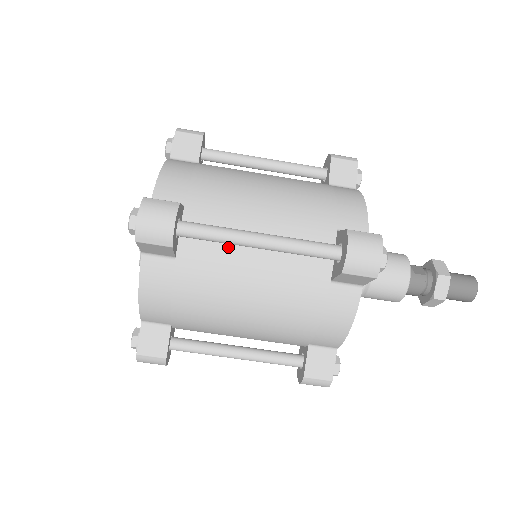
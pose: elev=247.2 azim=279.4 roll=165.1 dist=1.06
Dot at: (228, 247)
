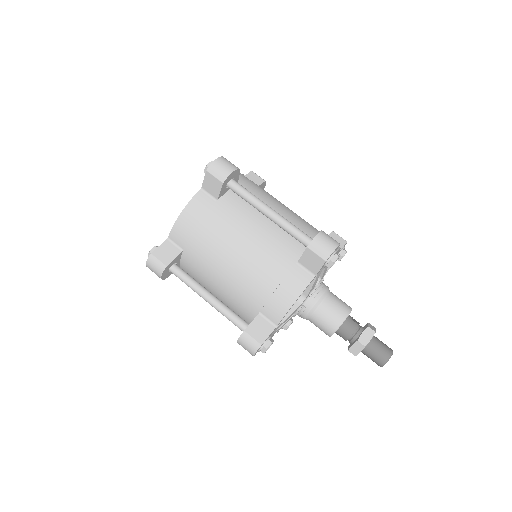
Dot at: (249, 212)
